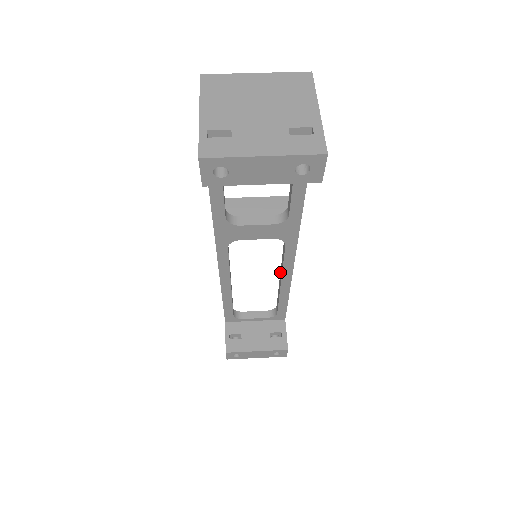
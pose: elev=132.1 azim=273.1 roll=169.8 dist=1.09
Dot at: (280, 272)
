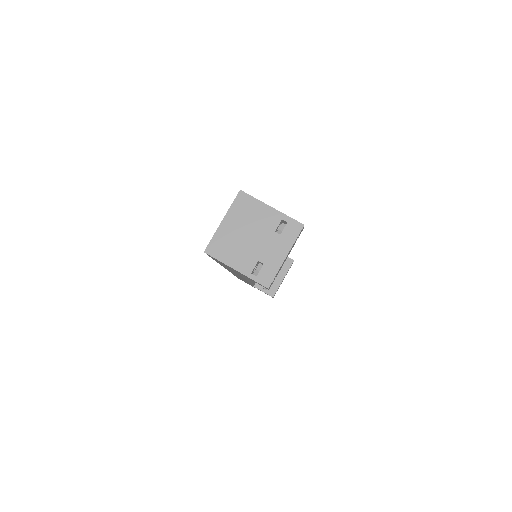
Dot at: occluded
